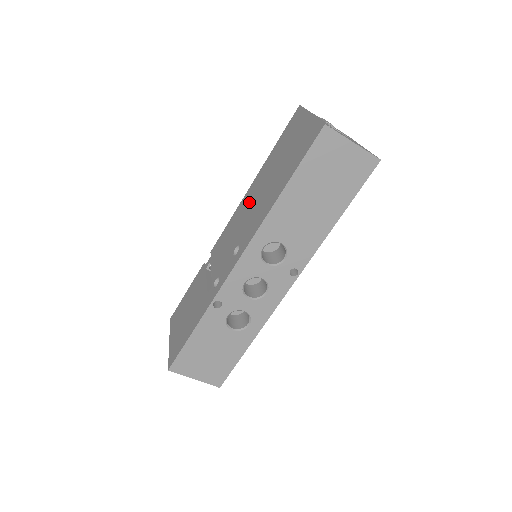
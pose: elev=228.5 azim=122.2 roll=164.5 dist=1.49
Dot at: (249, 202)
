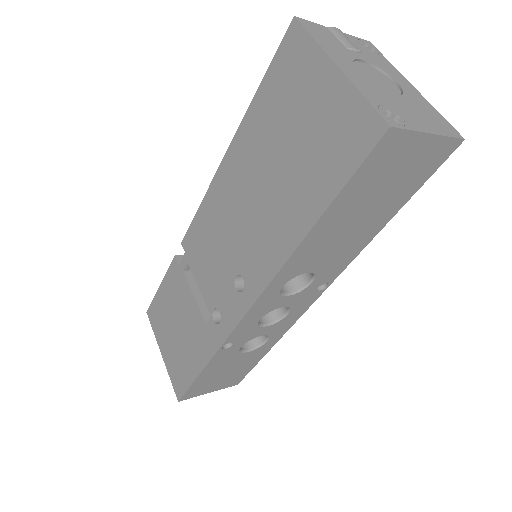
Dot at: (234, 196)
